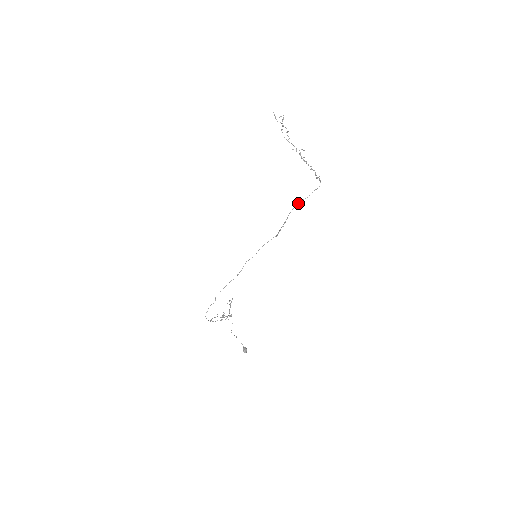
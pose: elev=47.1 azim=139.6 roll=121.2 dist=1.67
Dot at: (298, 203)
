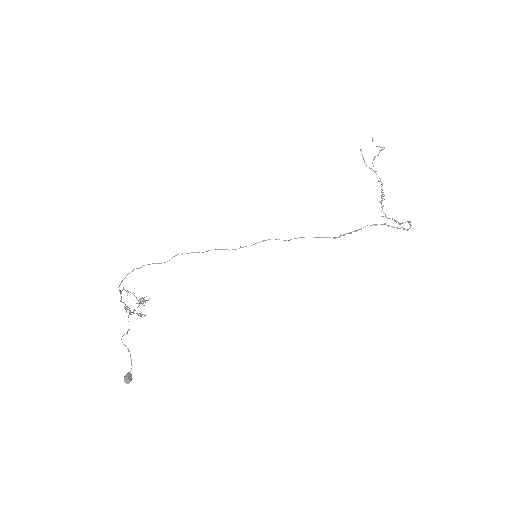
Dot at: occluded
